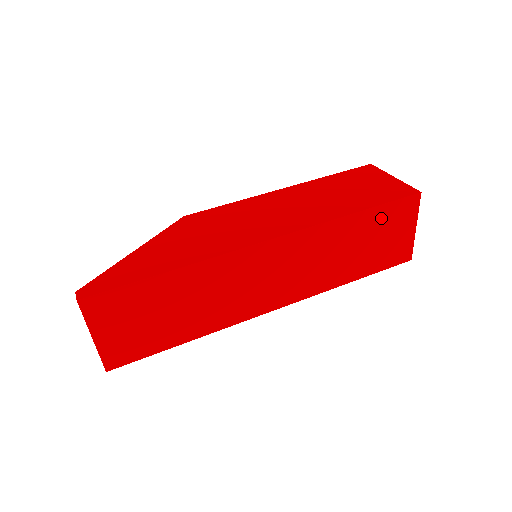
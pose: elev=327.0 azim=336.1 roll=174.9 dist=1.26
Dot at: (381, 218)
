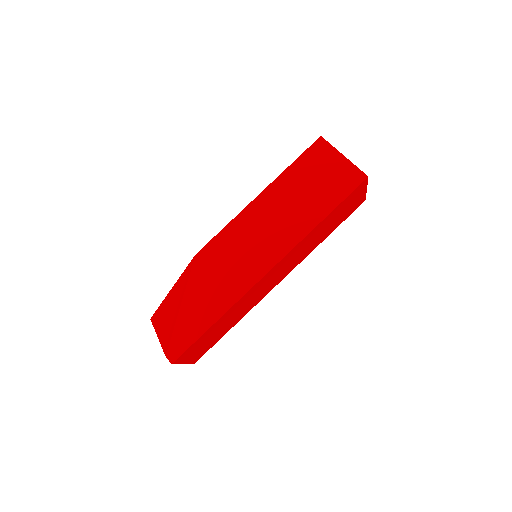
Dot at: (341, 207)
